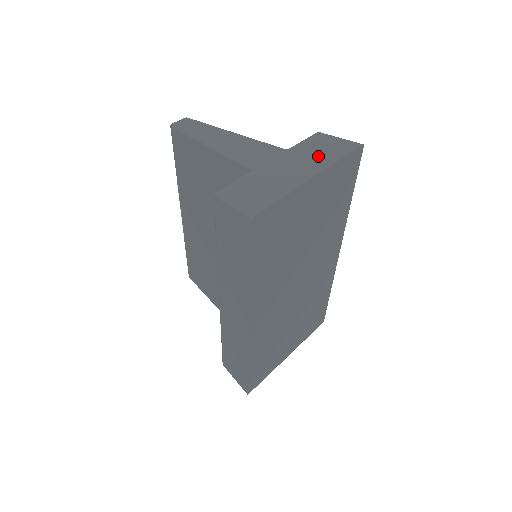
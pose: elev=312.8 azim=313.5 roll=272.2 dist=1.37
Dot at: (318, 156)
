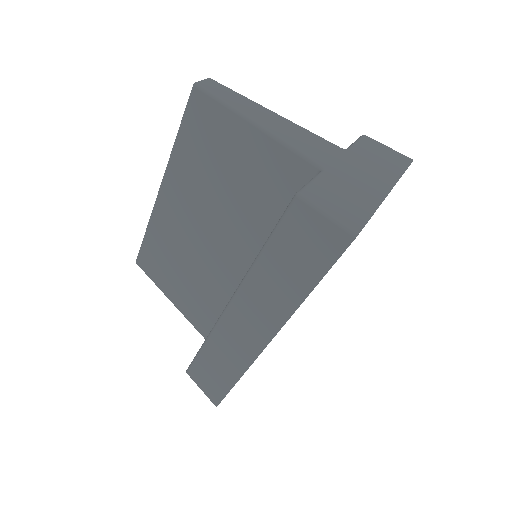
Dot at: (381, 165)
